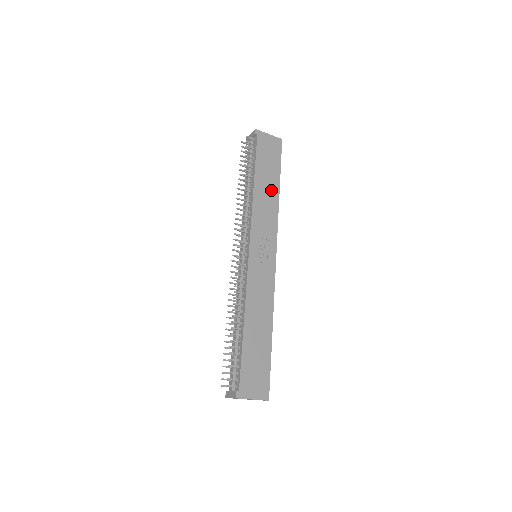
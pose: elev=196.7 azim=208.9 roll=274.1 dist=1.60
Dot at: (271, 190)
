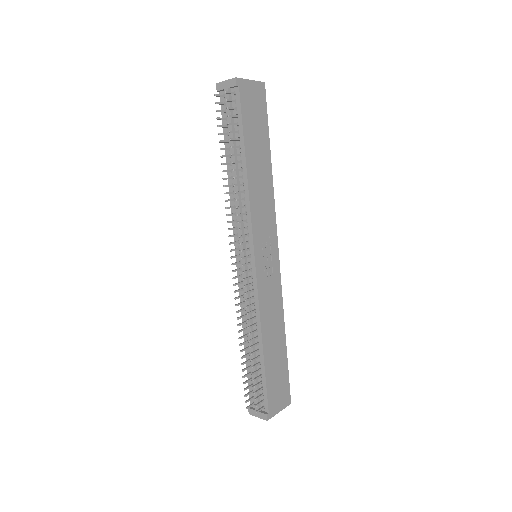
Dot at: (264, 167)
